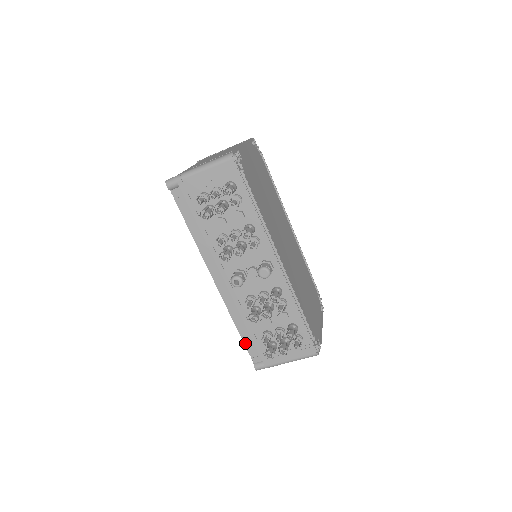
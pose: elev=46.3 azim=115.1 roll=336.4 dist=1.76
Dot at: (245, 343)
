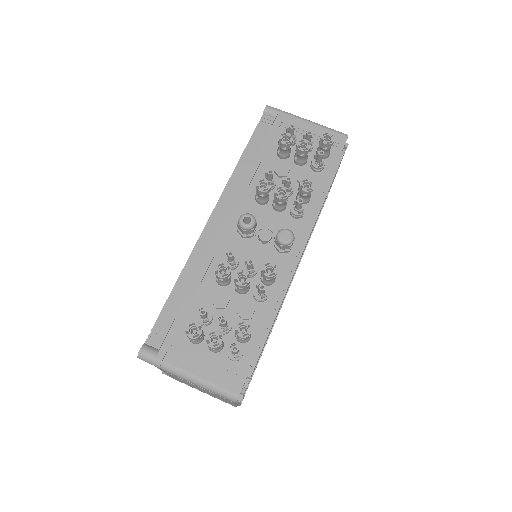
Dot at: (164, 309)
